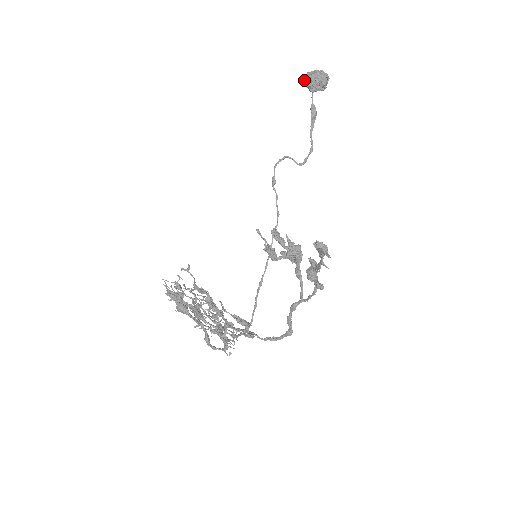
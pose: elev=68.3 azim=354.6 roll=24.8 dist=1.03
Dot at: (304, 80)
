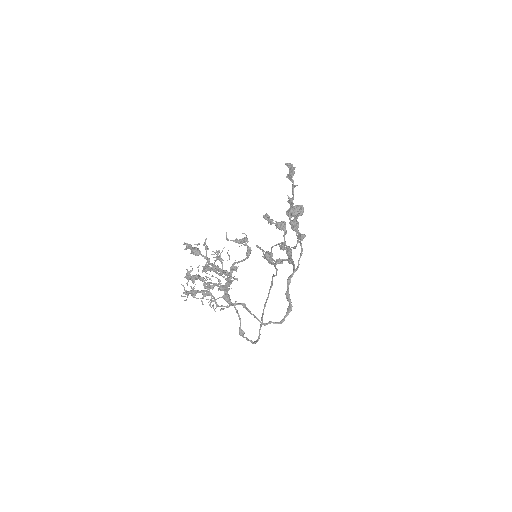
Dot at: (288, 211)
